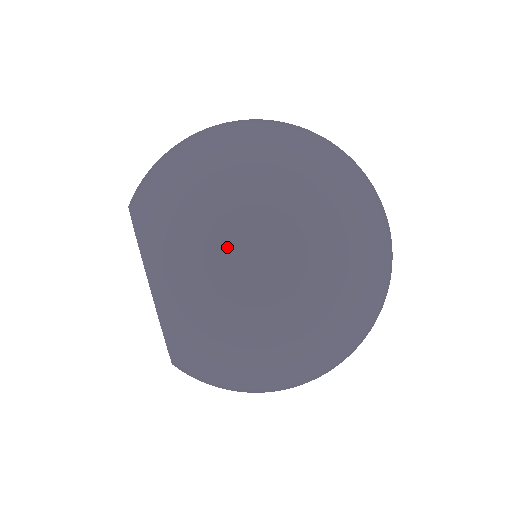
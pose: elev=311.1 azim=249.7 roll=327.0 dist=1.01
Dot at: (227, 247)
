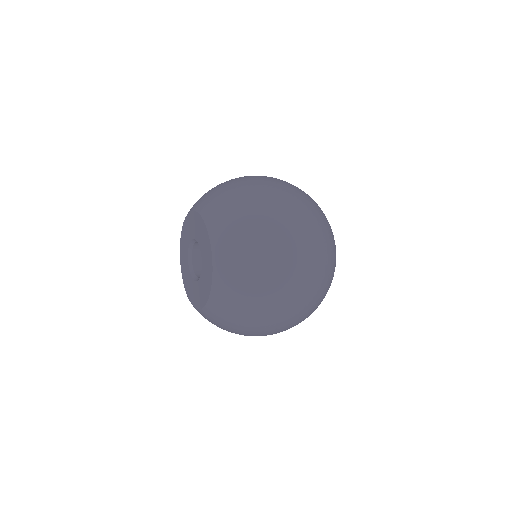
Dot at: (263, 236)
